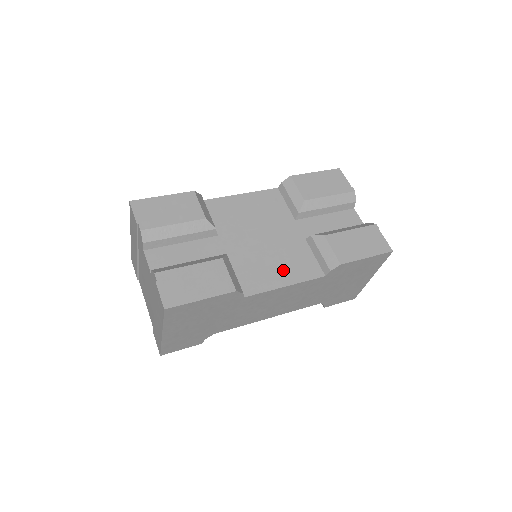
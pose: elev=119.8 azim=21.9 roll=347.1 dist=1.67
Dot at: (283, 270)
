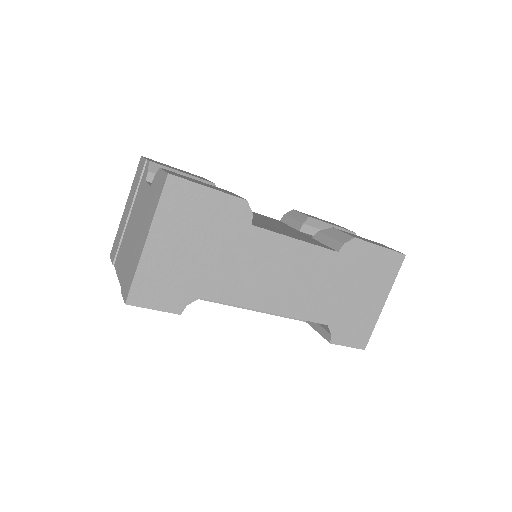
Dot at: (292, 235)
